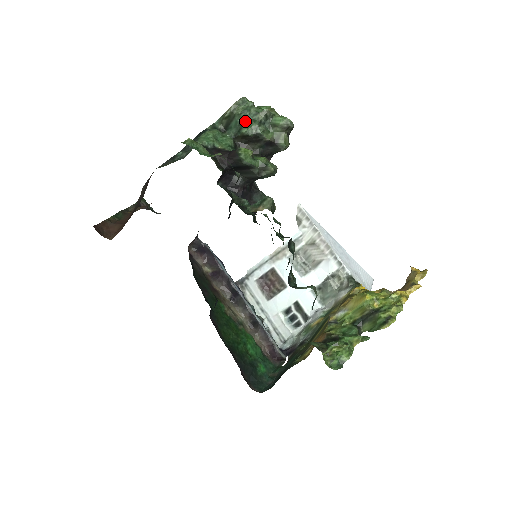
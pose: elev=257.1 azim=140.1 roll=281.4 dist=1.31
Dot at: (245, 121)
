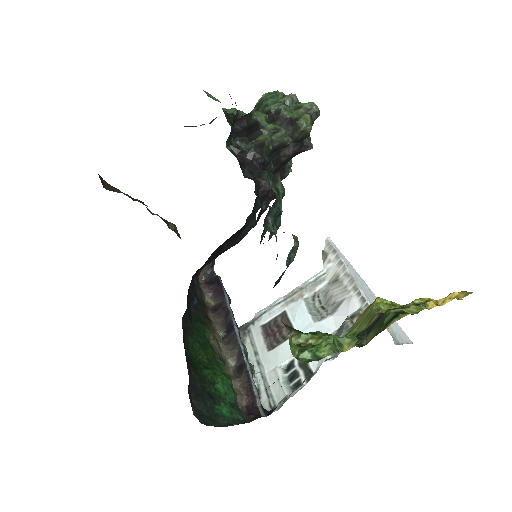
Dot at: (271, 102)
